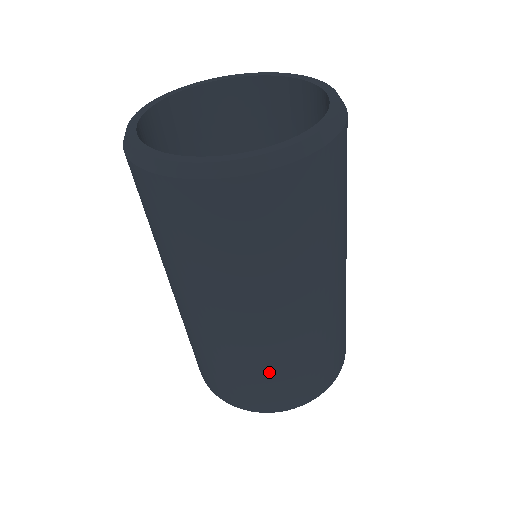
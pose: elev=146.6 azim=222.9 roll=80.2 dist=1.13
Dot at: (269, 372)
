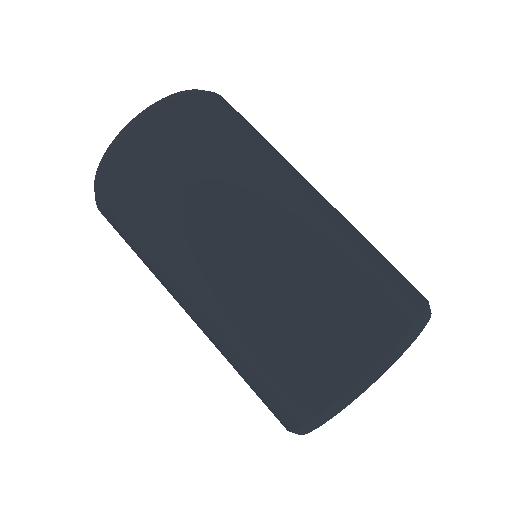
Dot at: (258, 345)
